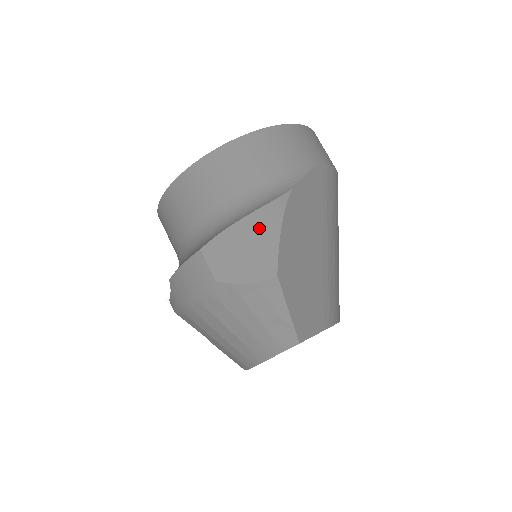
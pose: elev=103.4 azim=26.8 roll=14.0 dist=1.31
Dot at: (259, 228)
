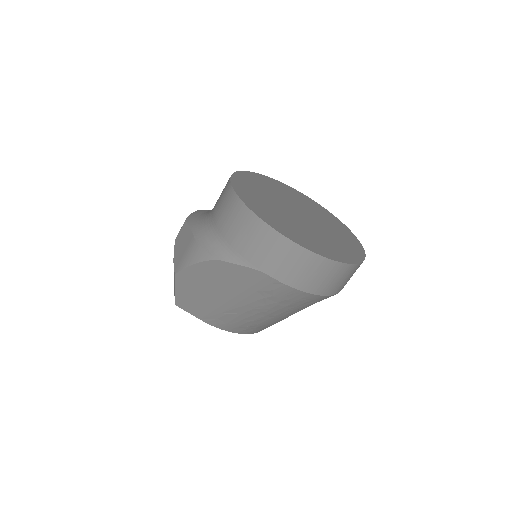
Dot at: (191, 250)
